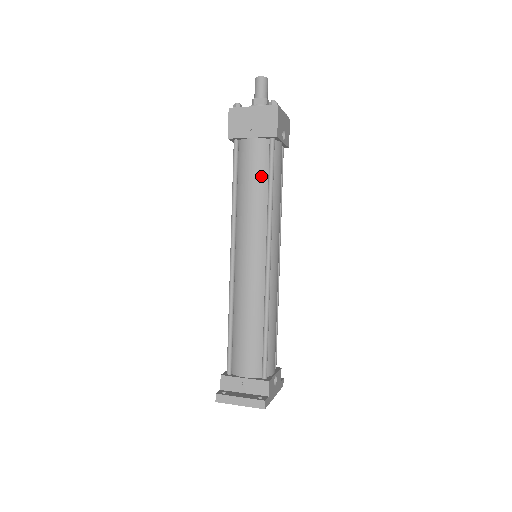
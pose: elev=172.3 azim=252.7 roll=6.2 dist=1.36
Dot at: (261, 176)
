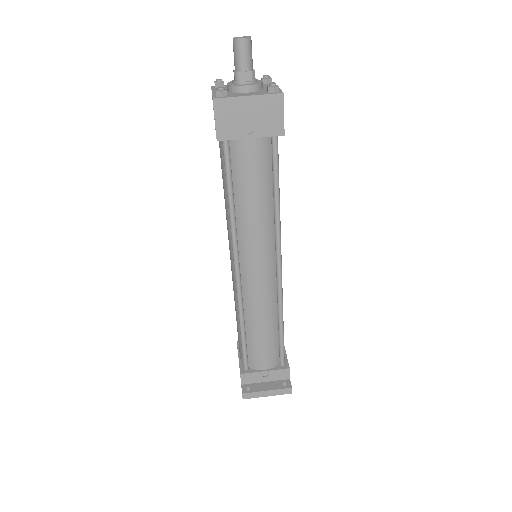
Dot at: (265, 182)
